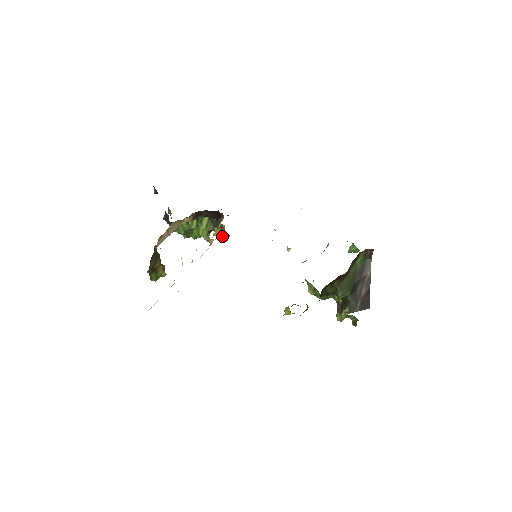
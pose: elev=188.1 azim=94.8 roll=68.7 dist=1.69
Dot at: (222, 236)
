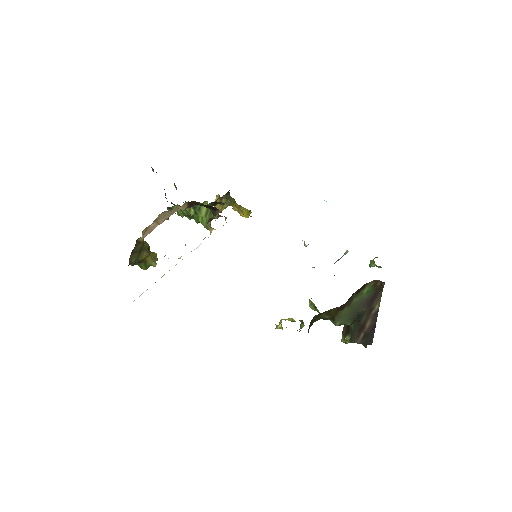
Dot at: (242, 212)
